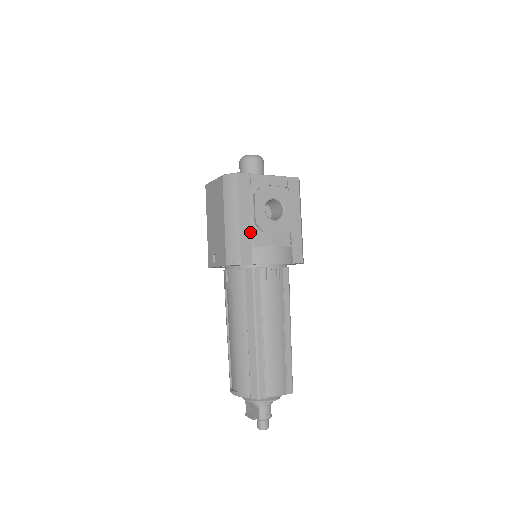
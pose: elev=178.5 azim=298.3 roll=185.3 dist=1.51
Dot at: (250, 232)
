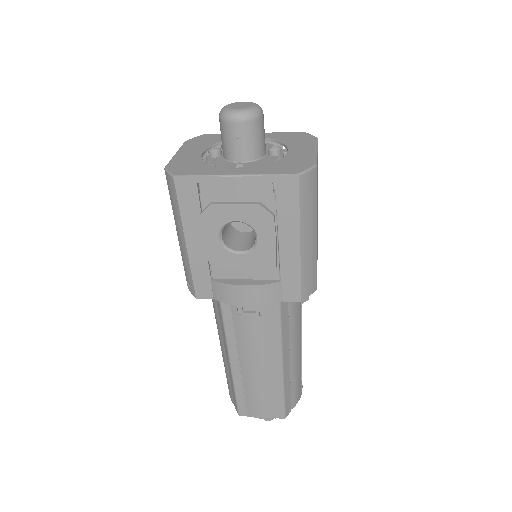
Dot at: (206, 260)
